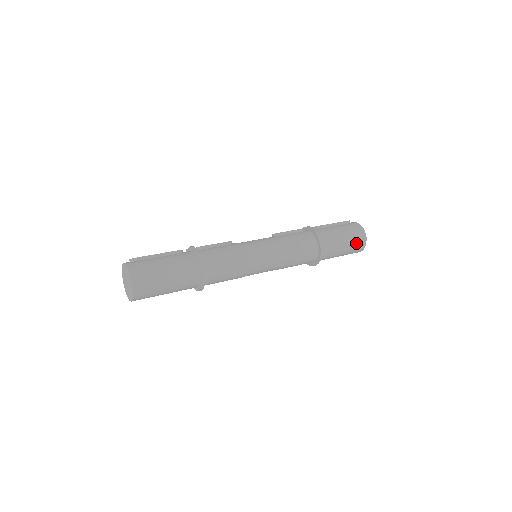
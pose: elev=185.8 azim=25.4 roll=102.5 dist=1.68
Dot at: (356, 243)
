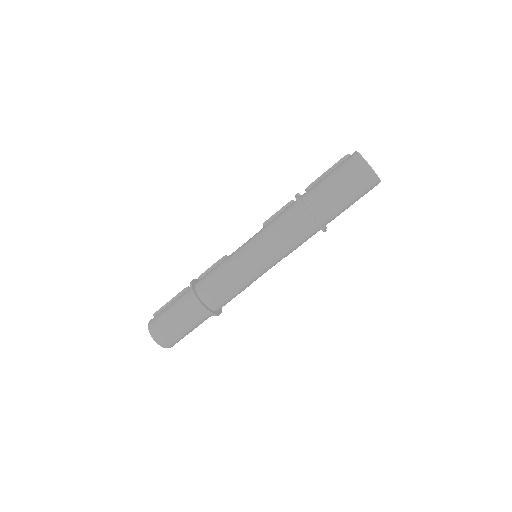
Dot at: (358, 181)
